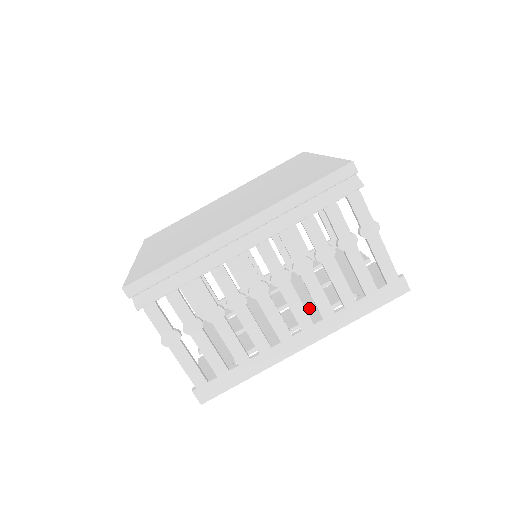
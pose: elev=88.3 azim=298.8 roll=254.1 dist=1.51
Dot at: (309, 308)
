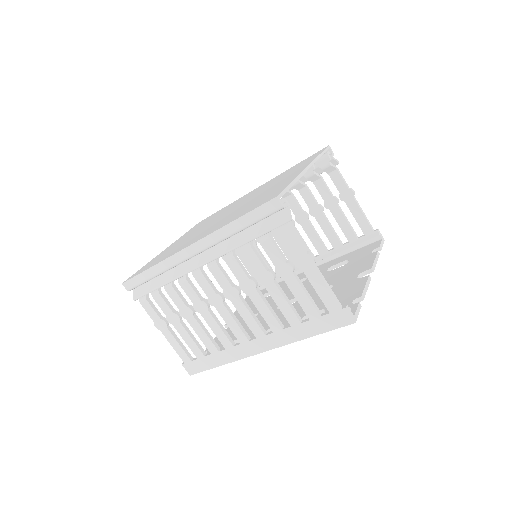
Dot at: occluded
